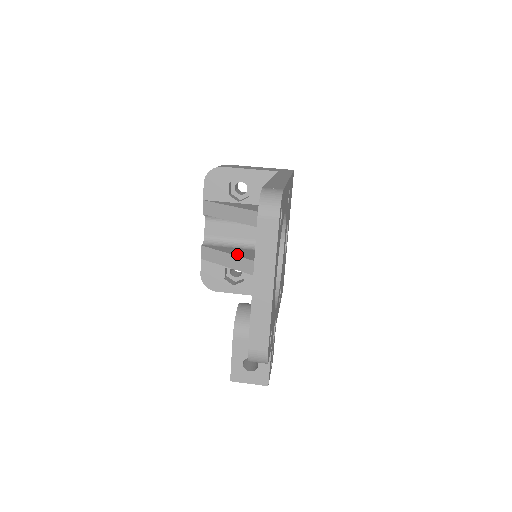
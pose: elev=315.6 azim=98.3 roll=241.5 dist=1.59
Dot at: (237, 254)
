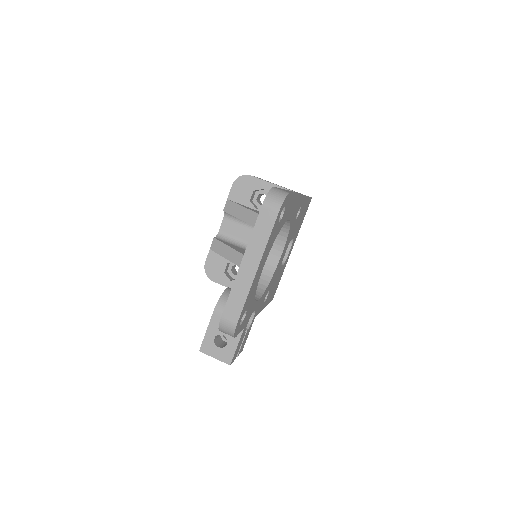
Dot at: (241, 252)
